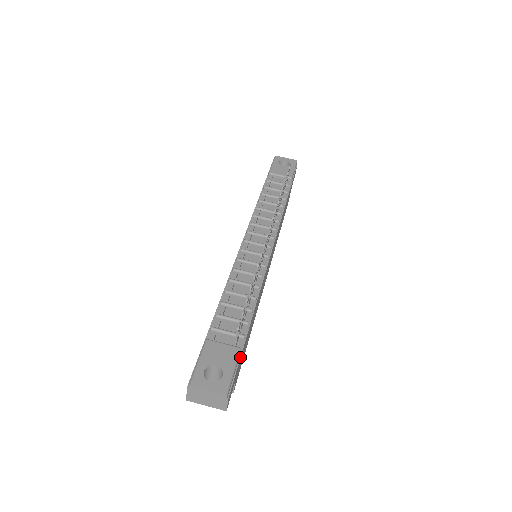
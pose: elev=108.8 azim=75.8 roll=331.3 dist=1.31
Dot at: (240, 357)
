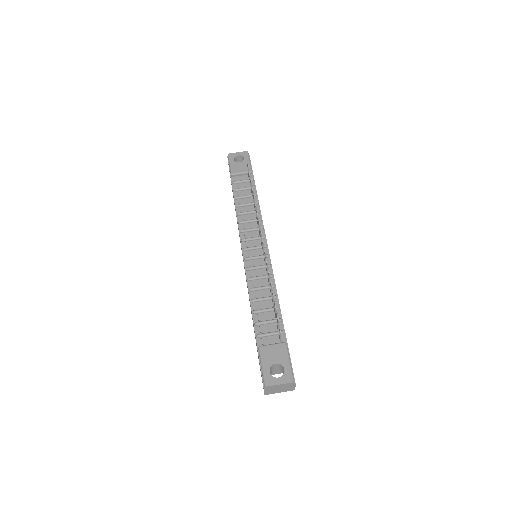
Dot at: (288, 349)
